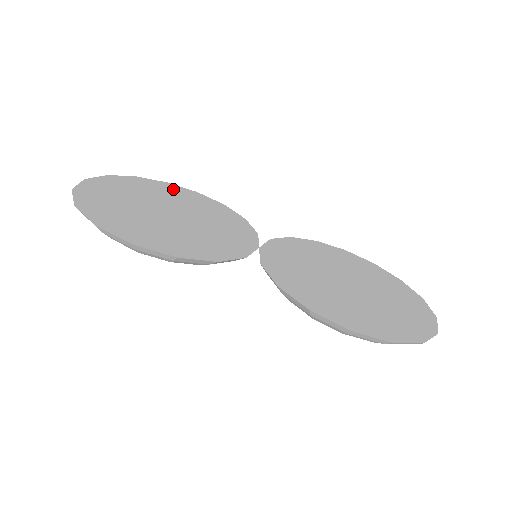
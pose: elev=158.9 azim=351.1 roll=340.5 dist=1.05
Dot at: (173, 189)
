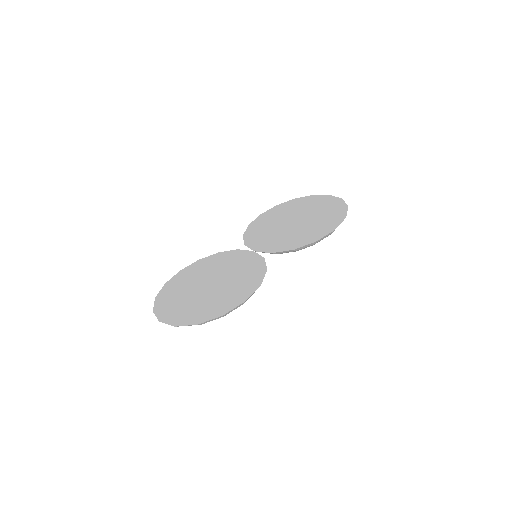
Dot at: (175, 282)
